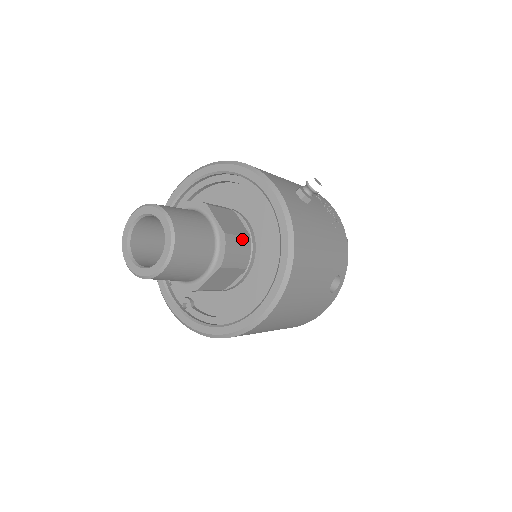
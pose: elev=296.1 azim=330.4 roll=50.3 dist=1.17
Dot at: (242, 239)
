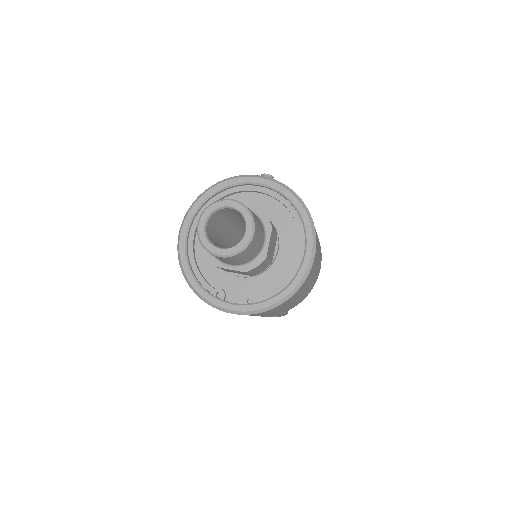
Dot at: occluded
